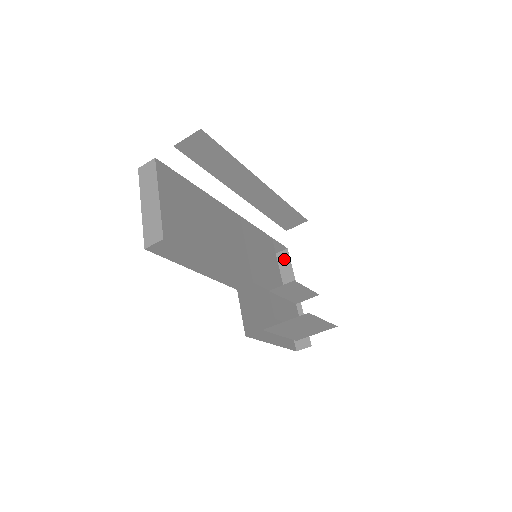
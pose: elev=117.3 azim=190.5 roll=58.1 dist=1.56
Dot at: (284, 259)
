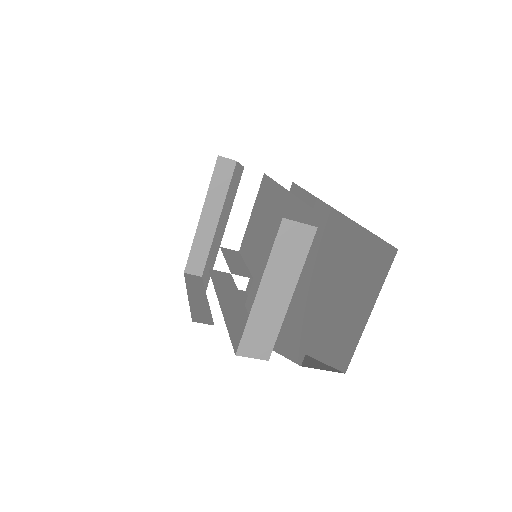
Dot at: (226, 171)
